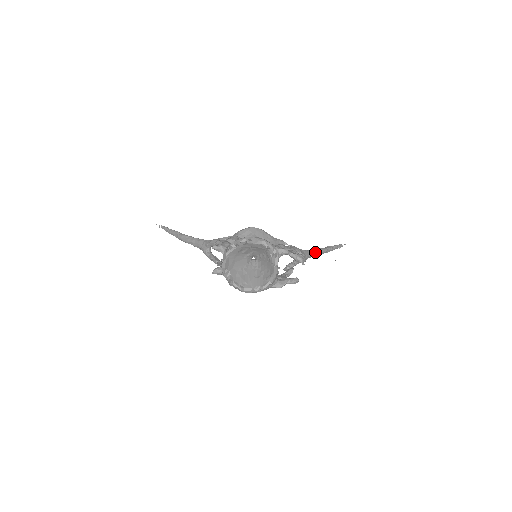
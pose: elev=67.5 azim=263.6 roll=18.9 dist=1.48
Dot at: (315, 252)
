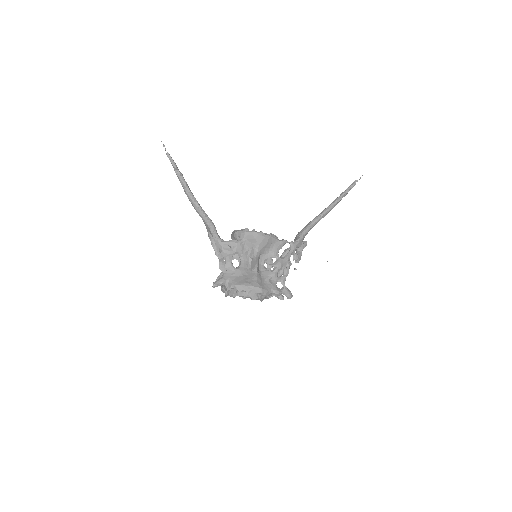
Dot at: occluded
